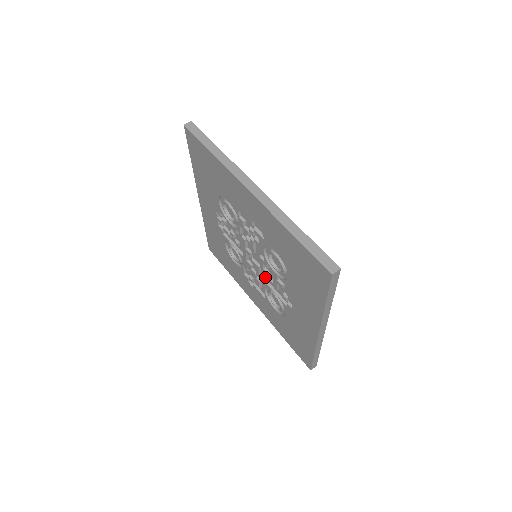
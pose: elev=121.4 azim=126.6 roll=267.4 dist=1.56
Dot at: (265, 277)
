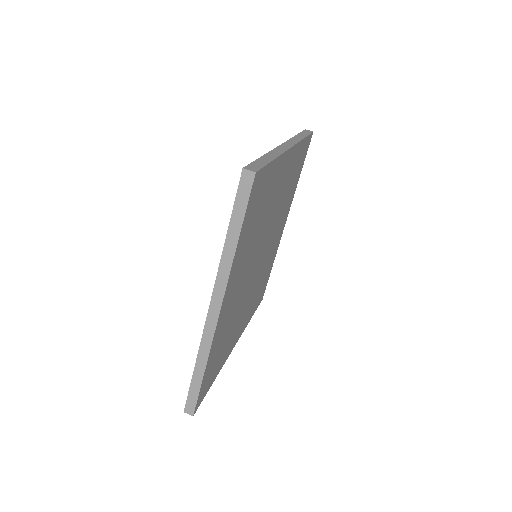
Dot at: occluded
